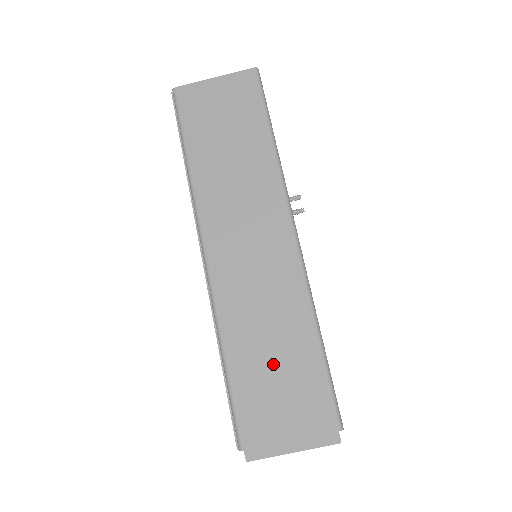
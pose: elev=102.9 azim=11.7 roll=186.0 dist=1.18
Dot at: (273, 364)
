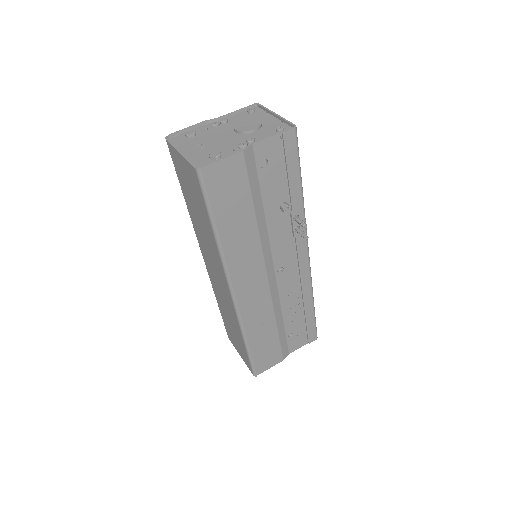
Dot at: (232, 329)
